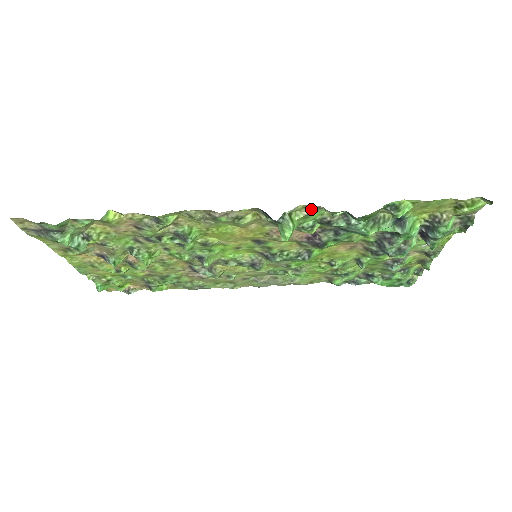
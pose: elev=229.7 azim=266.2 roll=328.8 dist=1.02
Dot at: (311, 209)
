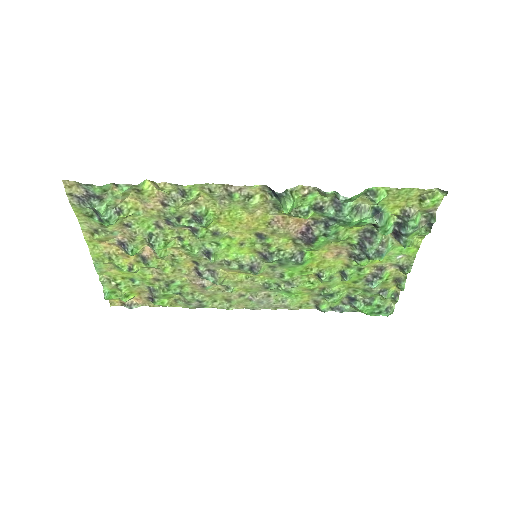
Dot at: (308, 190)
